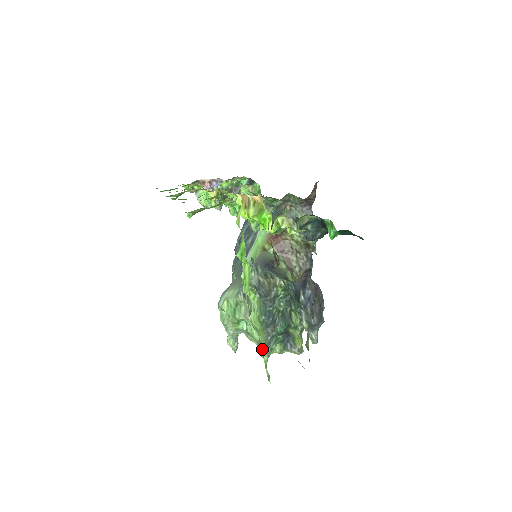
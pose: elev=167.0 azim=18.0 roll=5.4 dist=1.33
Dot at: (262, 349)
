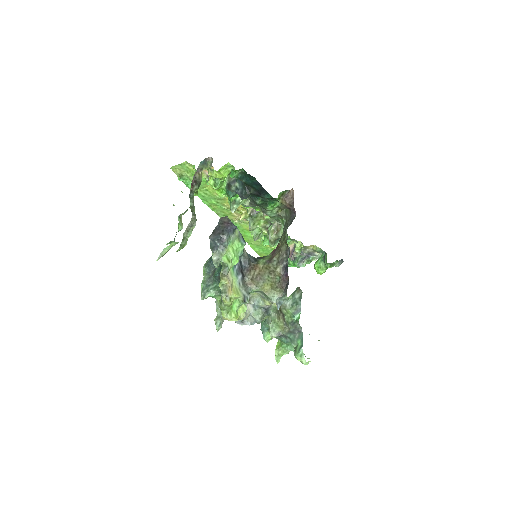
Dot at: occluded
